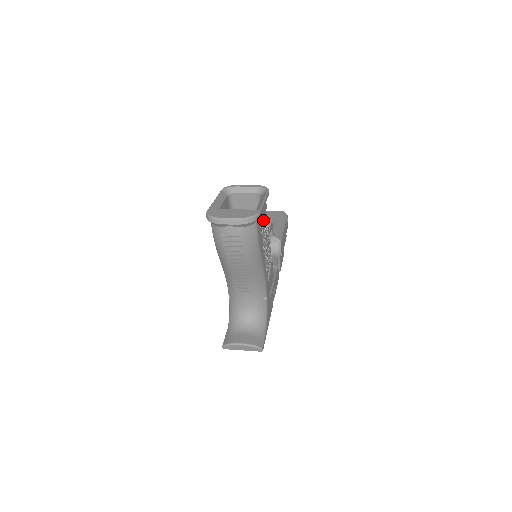
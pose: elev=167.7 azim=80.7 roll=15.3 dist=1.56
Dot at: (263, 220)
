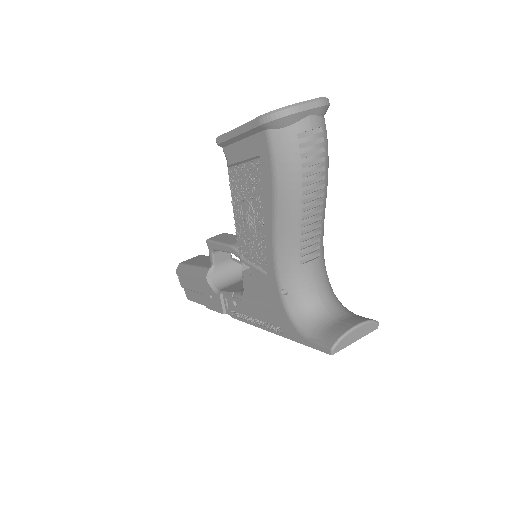
Dot at: occluded
